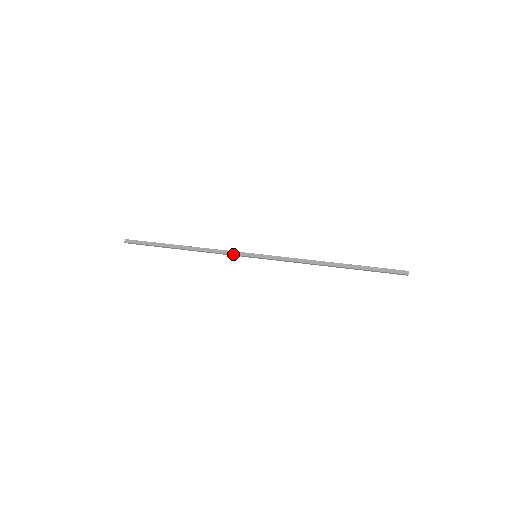
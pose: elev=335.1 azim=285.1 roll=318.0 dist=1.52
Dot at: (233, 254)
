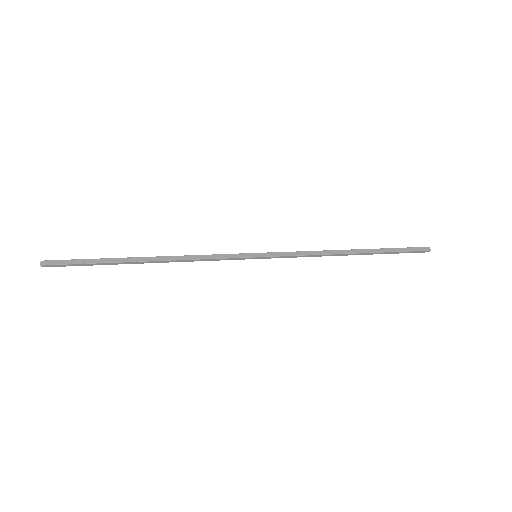
Dot at: (225, 258)
